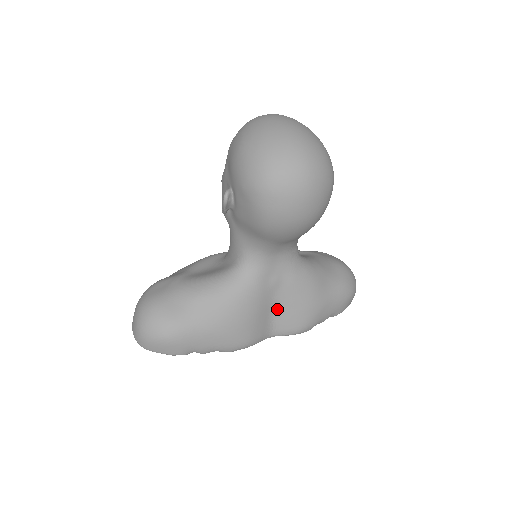
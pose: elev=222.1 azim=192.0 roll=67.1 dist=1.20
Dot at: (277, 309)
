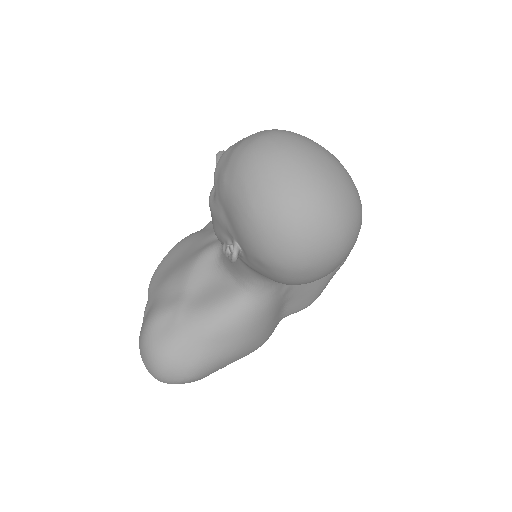
Dot at: (288, 303)
